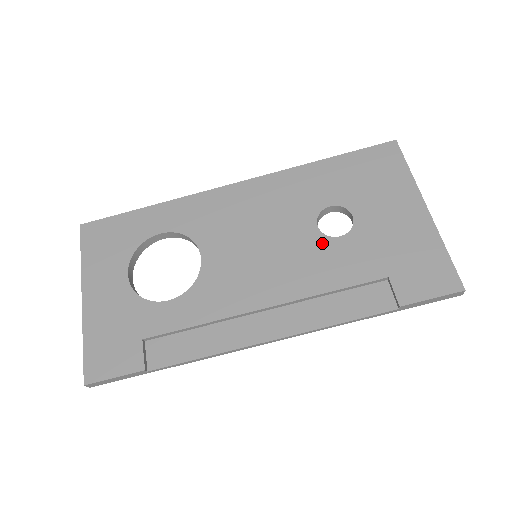
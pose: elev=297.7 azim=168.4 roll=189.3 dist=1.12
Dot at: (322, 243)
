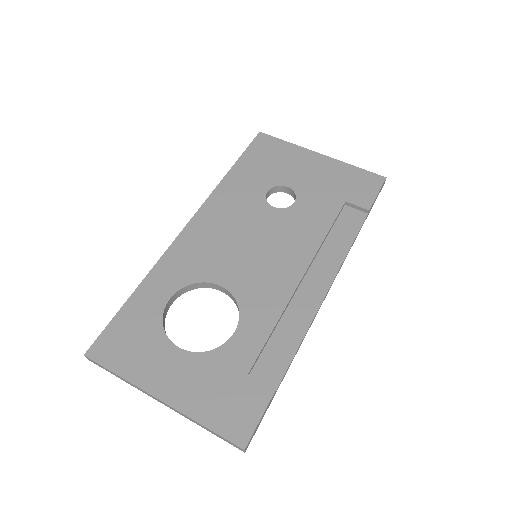
Dot at: (289, 214)
